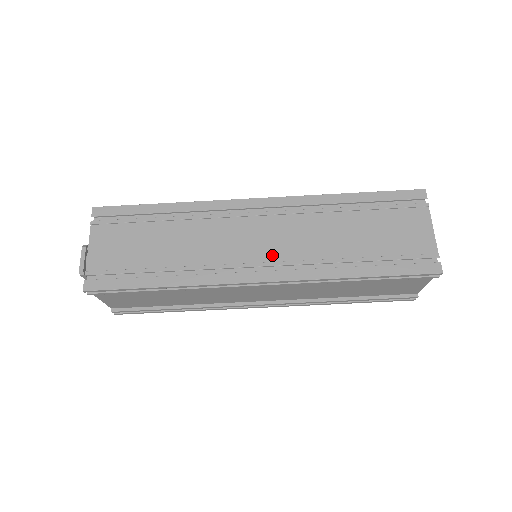
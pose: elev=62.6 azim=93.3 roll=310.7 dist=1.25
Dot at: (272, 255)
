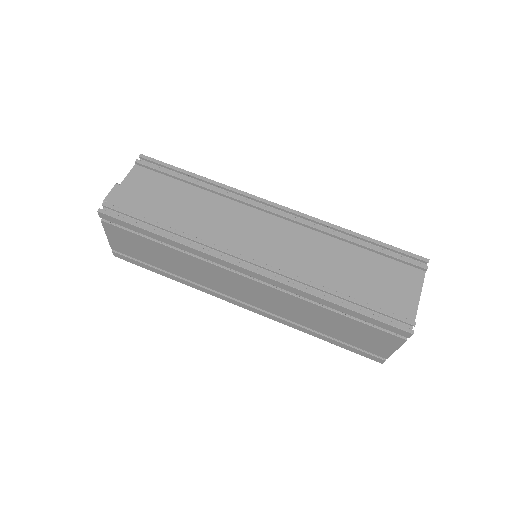
Dot at: occluded
